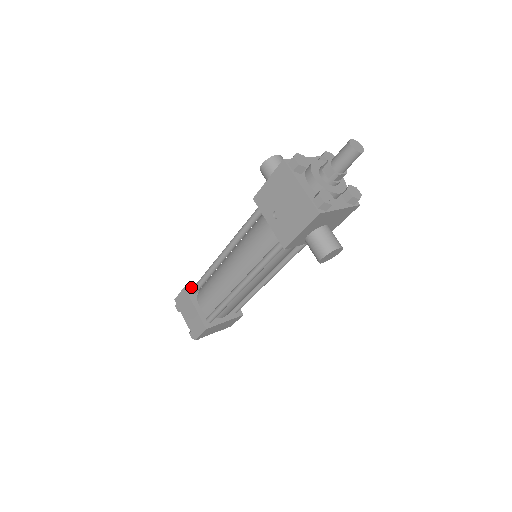
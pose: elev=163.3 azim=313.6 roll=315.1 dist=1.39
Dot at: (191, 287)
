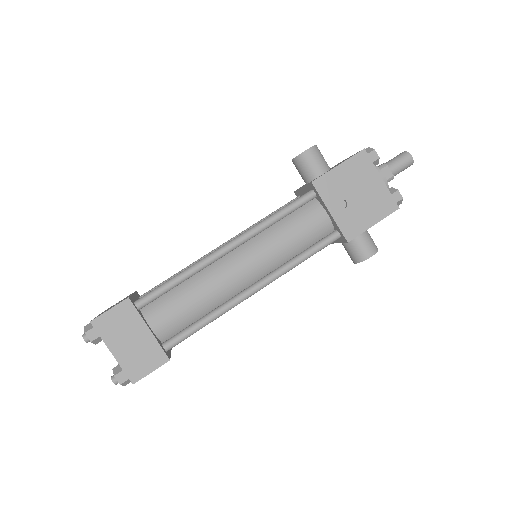
Dot at: (132, 299)
